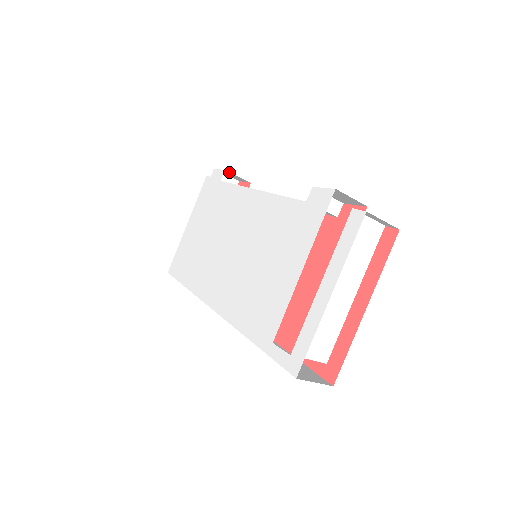
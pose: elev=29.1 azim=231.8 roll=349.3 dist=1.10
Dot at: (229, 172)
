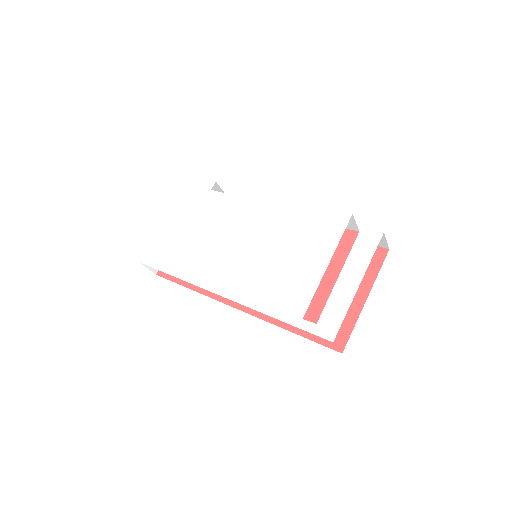
Dot at: (217, 184)
